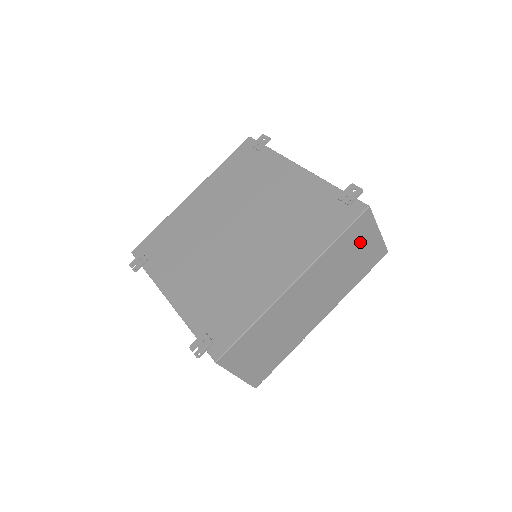
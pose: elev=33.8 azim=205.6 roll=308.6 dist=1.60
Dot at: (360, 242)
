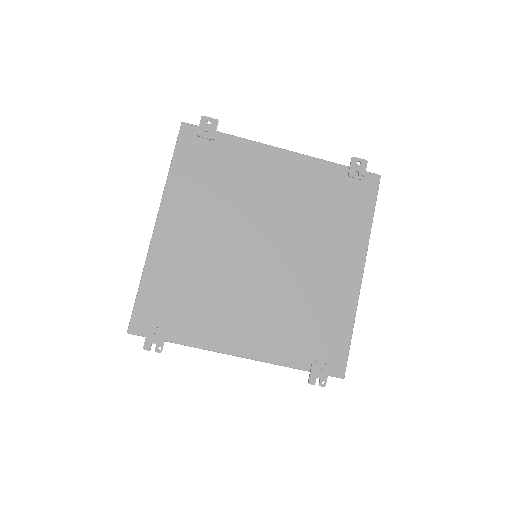
Dot at: occluded
